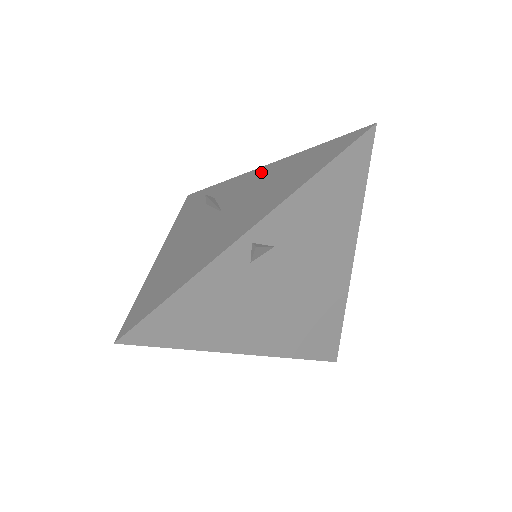
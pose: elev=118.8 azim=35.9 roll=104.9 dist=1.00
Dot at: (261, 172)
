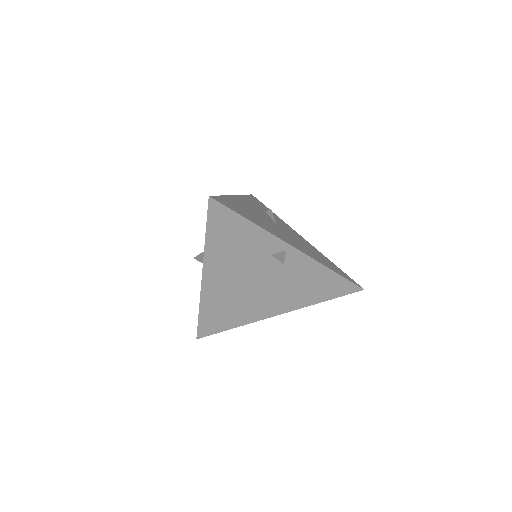
Dot at: (302, 238)
